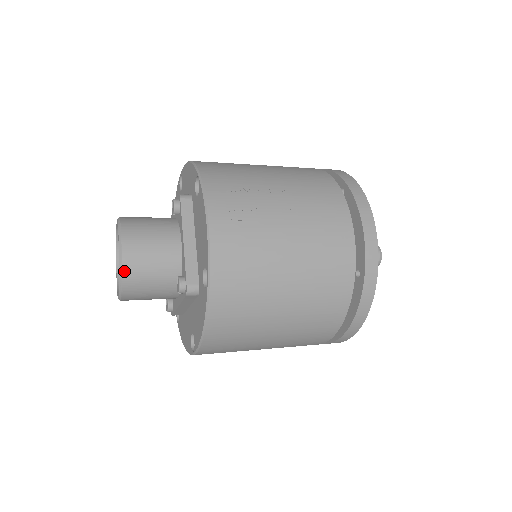
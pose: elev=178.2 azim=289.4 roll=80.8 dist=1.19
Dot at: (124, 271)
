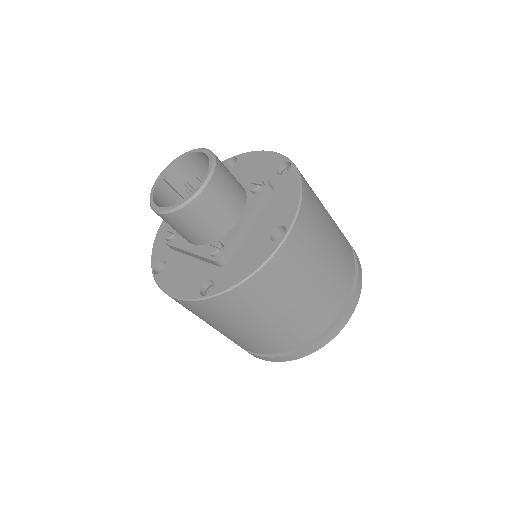
Dot at: (216, 156)
